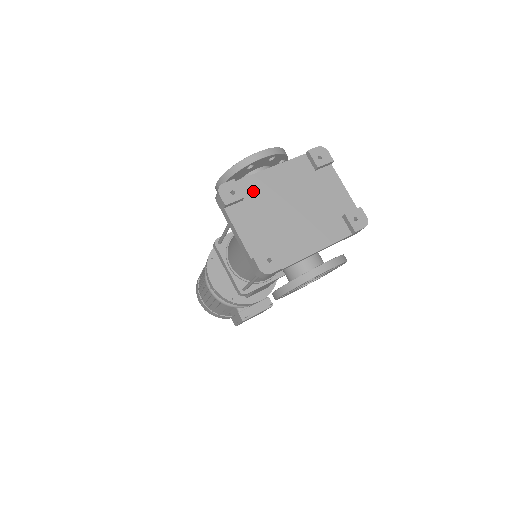
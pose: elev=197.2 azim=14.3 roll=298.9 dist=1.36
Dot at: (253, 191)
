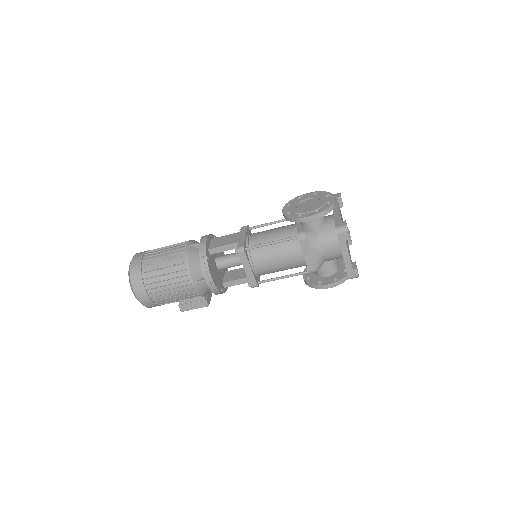
Dot at: occluded
